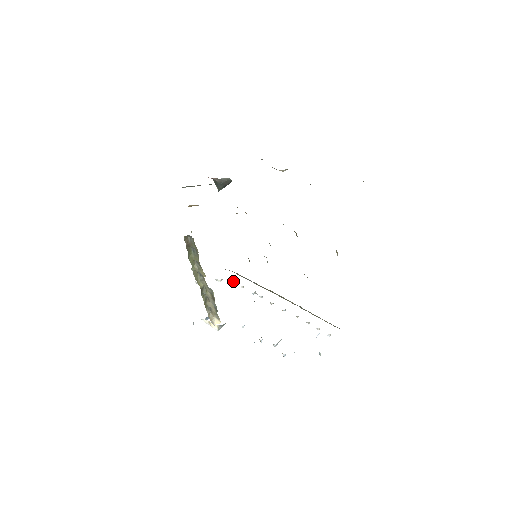
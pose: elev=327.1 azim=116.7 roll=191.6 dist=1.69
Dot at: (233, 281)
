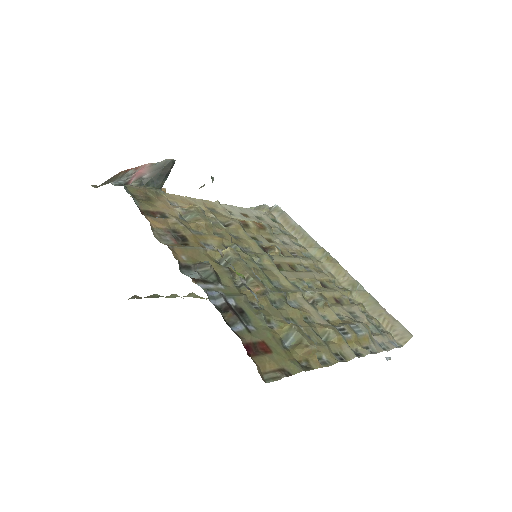
Dot at: occluded
